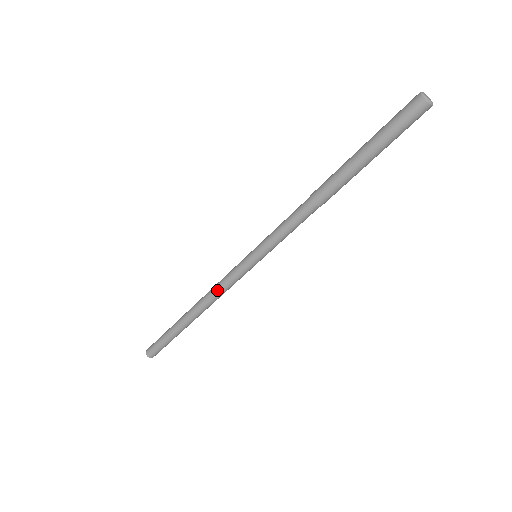
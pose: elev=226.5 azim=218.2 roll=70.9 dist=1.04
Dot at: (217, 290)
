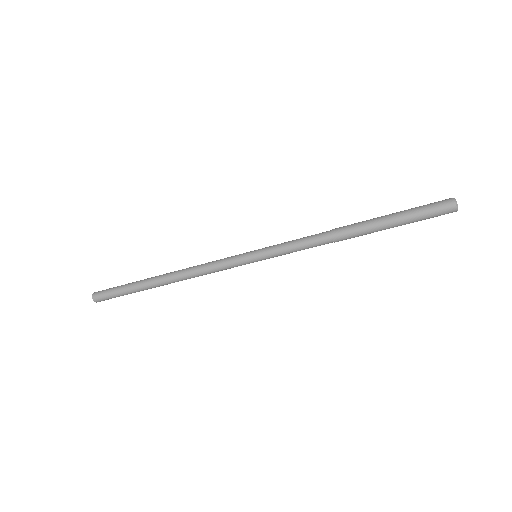
Dot at: (204, 267)
